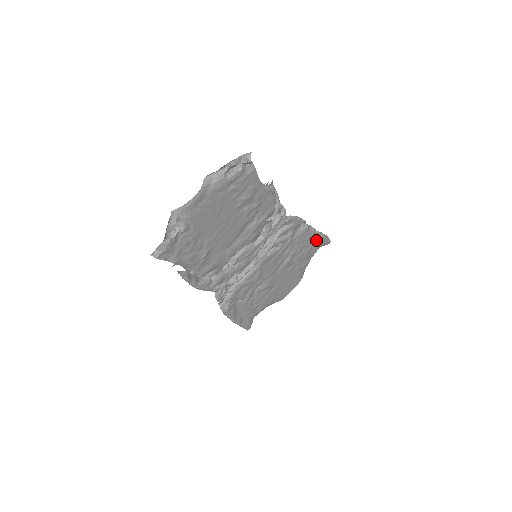
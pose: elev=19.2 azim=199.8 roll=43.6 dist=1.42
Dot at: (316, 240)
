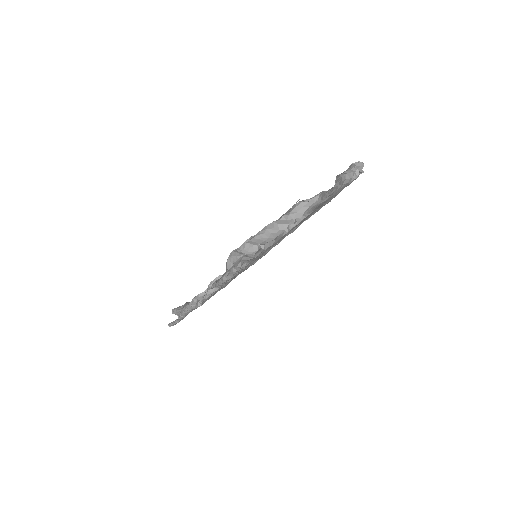
Dot at: occluded
